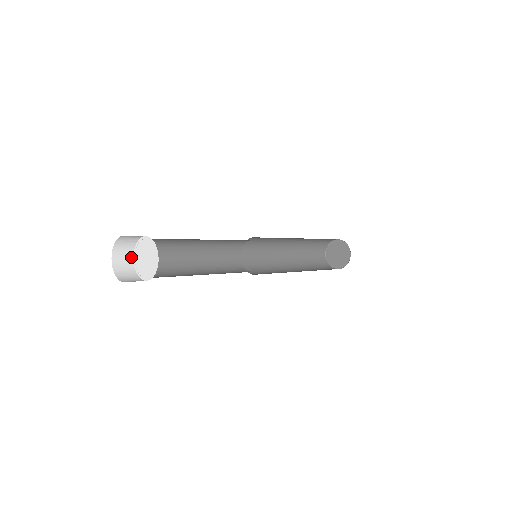
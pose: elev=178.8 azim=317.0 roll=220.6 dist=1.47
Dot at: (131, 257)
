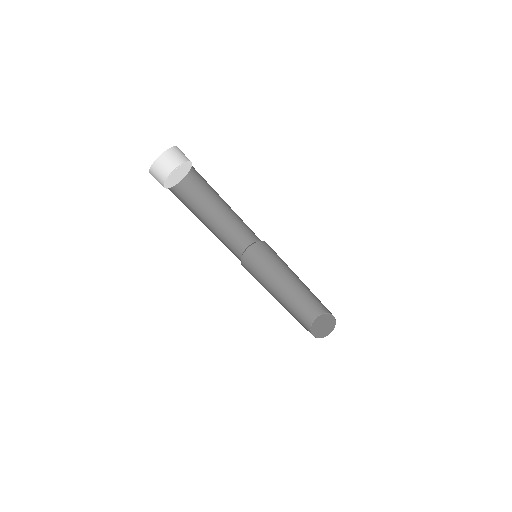
Dot at: (164, 179)
